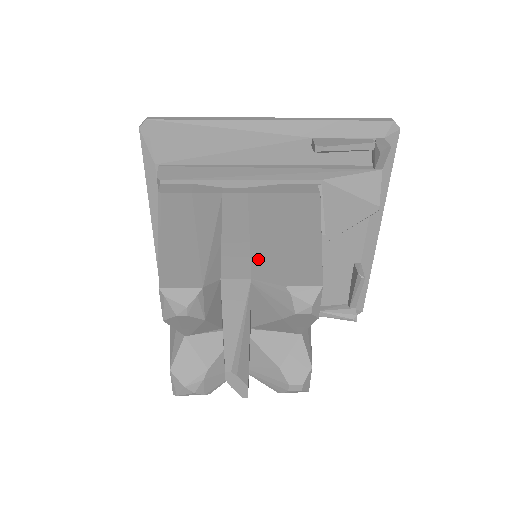
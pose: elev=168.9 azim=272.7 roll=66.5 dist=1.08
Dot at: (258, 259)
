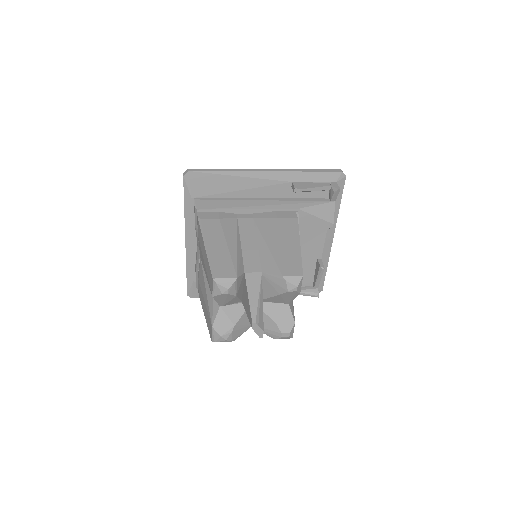
Dot at: (265, 260)
